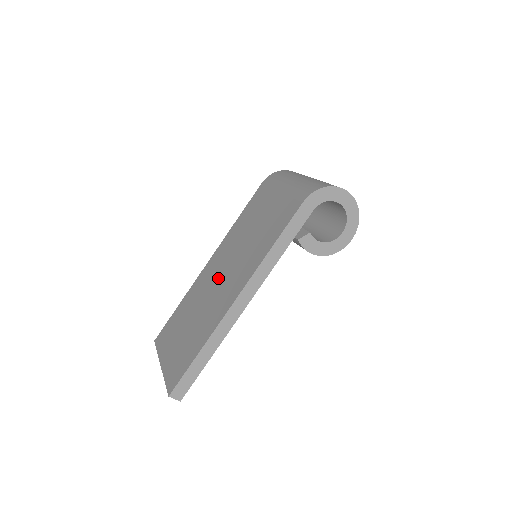
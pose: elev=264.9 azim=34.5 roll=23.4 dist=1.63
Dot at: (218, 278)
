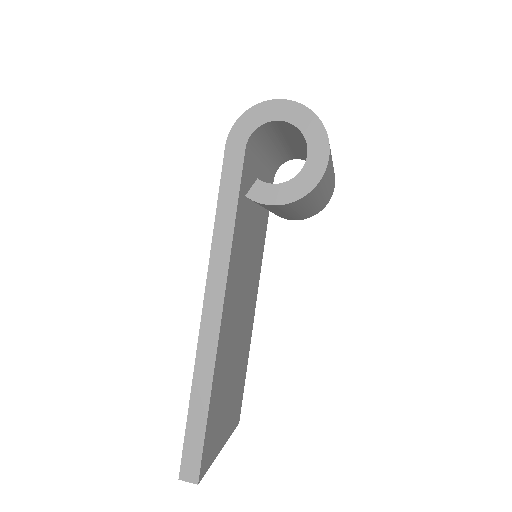
Dot at: occluded
